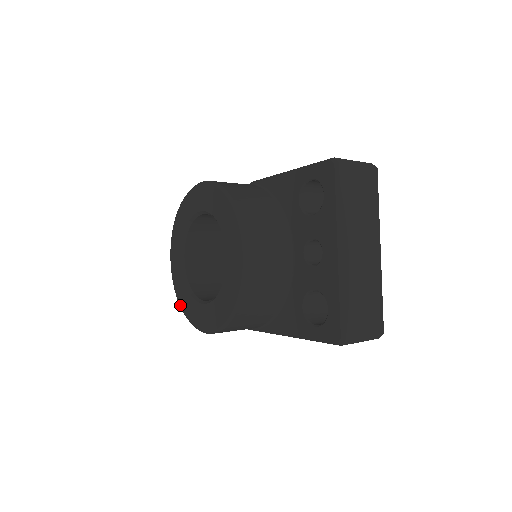
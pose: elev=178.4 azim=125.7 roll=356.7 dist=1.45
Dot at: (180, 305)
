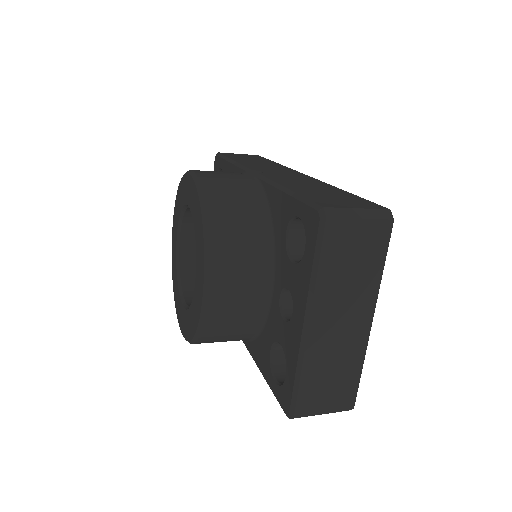
Dot at: (173, 286)
